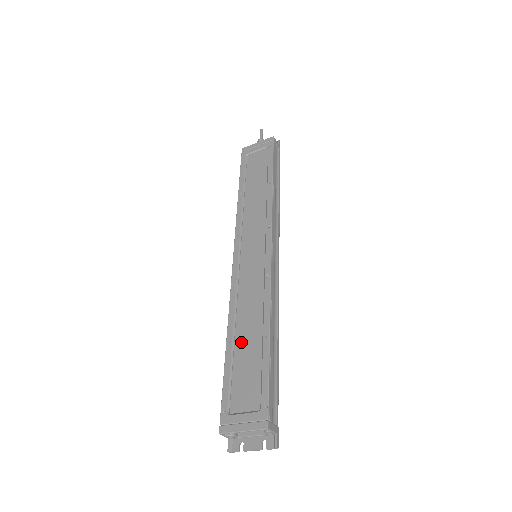
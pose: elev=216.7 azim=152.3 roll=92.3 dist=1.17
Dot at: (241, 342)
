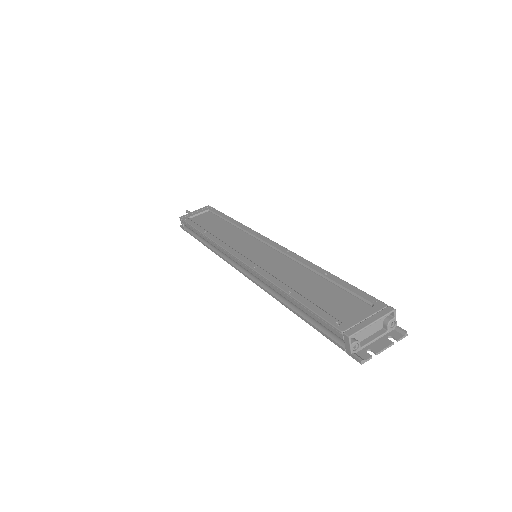
Dot at: (302, 288)
